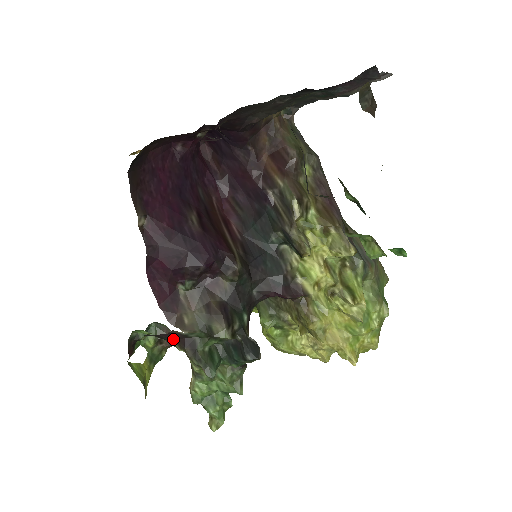
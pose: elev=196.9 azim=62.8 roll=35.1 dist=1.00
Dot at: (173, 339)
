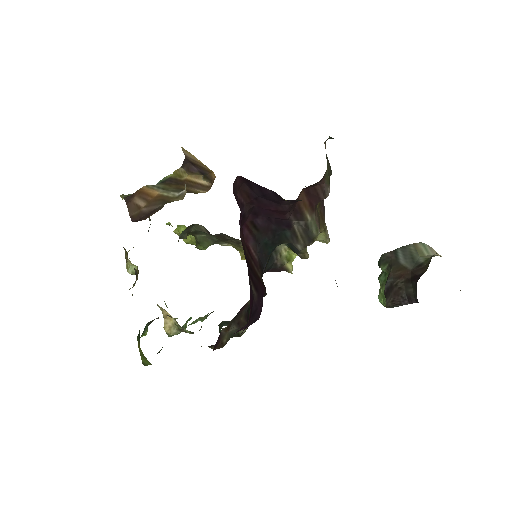
Dot at: occluded
